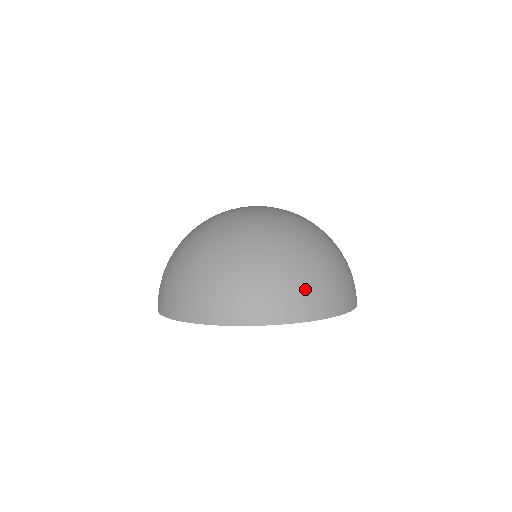
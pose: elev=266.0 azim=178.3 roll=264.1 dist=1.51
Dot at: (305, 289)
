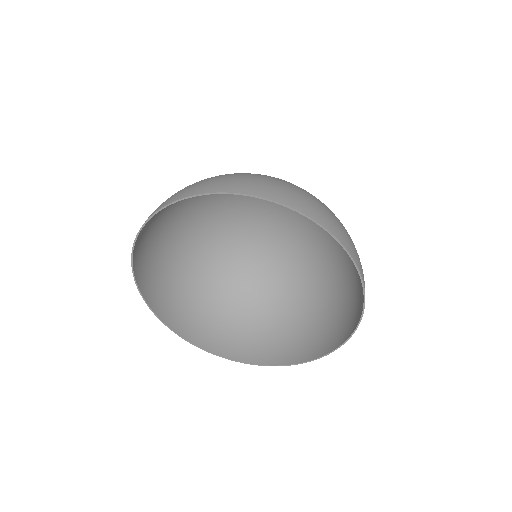
Dot at: (253, 179)
